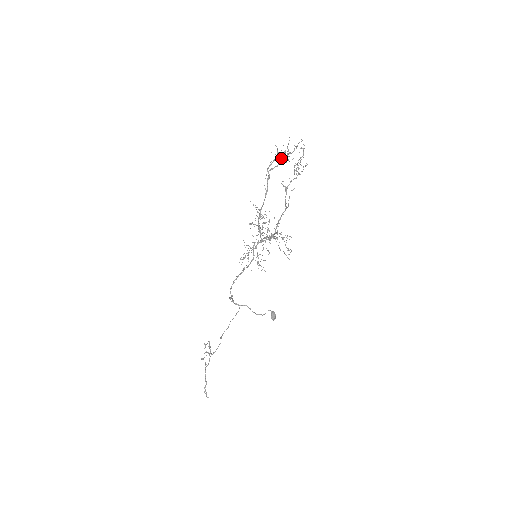
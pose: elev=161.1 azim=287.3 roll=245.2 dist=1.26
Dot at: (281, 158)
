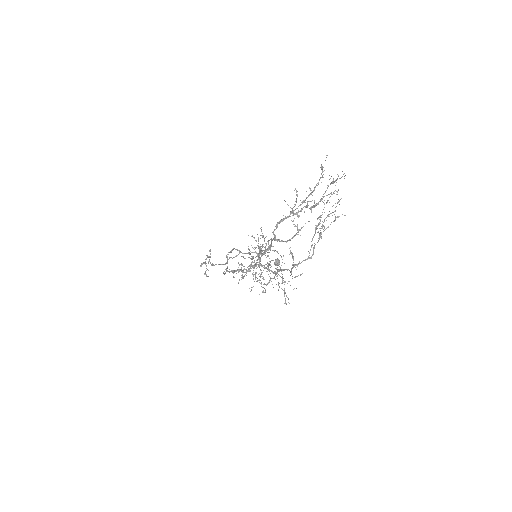
Dot at: (294, 235)
